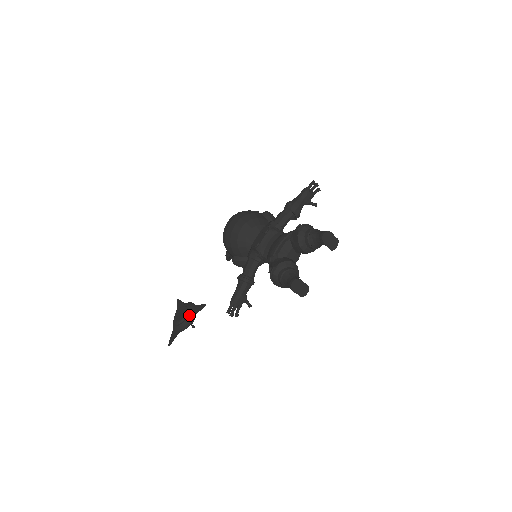
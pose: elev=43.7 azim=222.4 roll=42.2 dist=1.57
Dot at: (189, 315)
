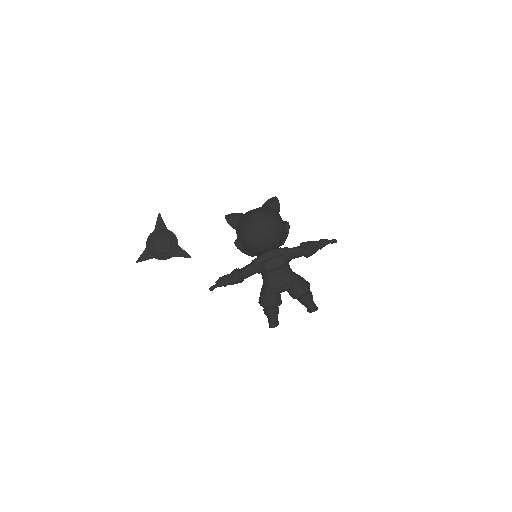
Dot at: (171, 254)
